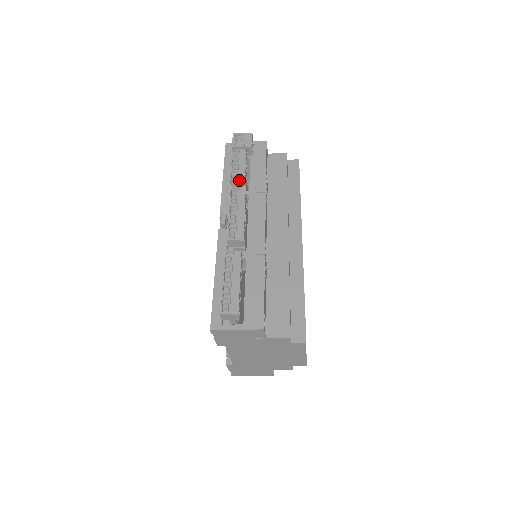
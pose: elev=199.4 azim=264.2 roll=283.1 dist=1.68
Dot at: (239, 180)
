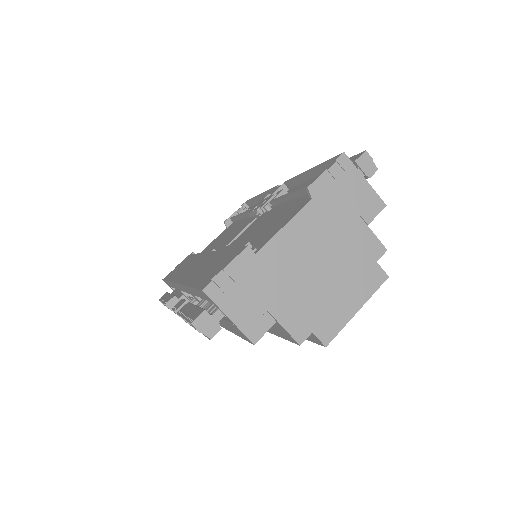
Dot at: occluded
